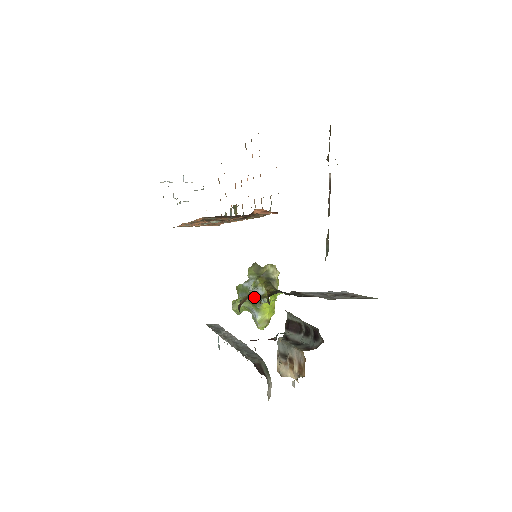
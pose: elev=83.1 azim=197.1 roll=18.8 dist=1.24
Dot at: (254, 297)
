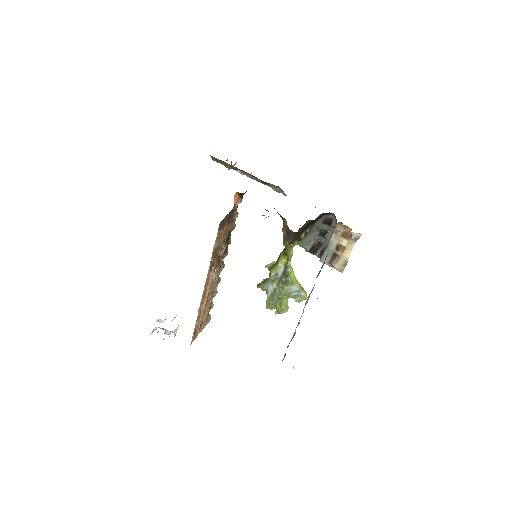
Dot at: (282, 278)
